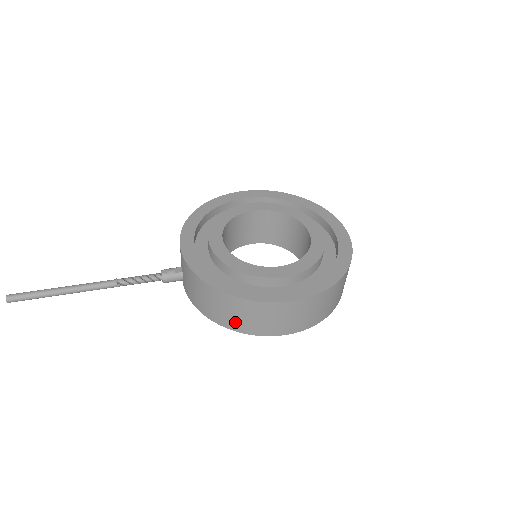
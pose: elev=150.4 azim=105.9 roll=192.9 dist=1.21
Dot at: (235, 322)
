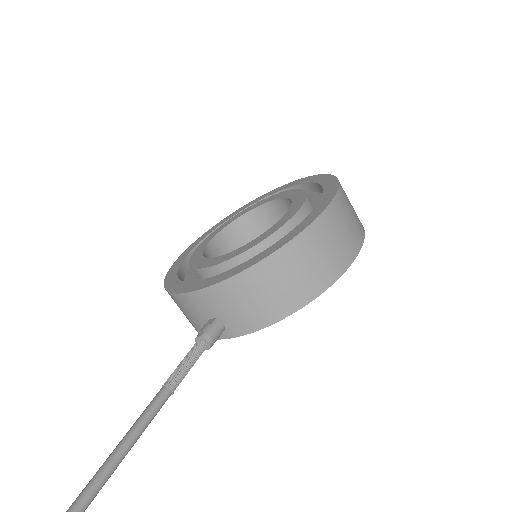
Dot at: (313, 280)
